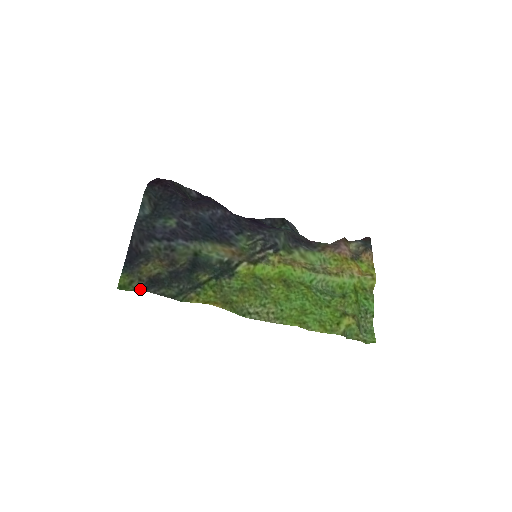
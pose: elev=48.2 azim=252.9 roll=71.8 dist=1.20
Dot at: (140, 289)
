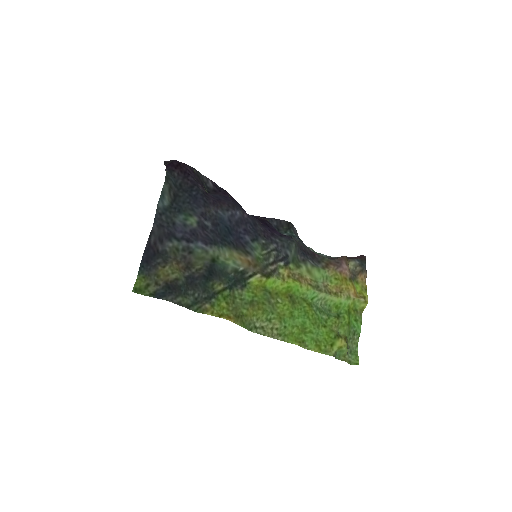
Dot at: (156, 295)
